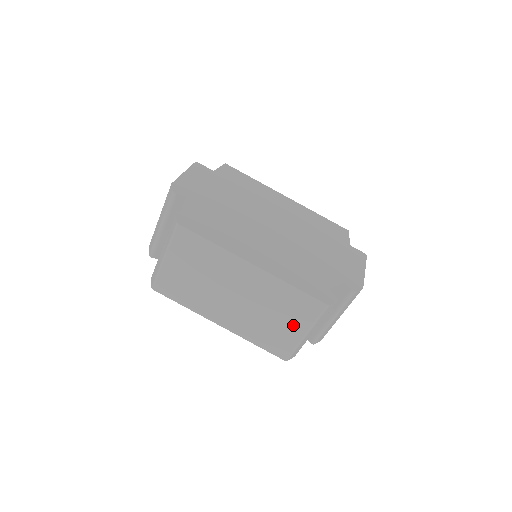
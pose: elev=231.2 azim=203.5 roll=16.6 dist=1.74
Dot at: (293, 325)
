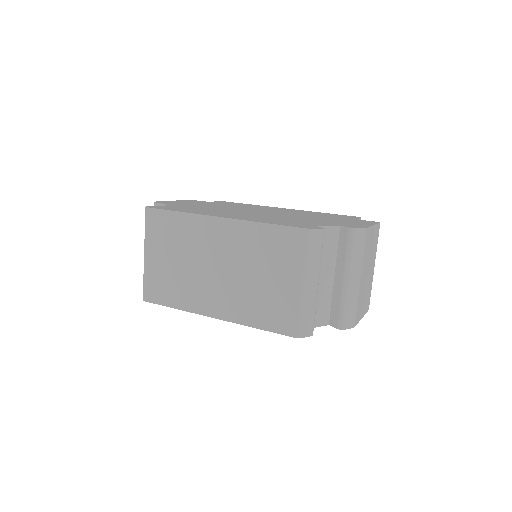
Dot at: (285, 277)
